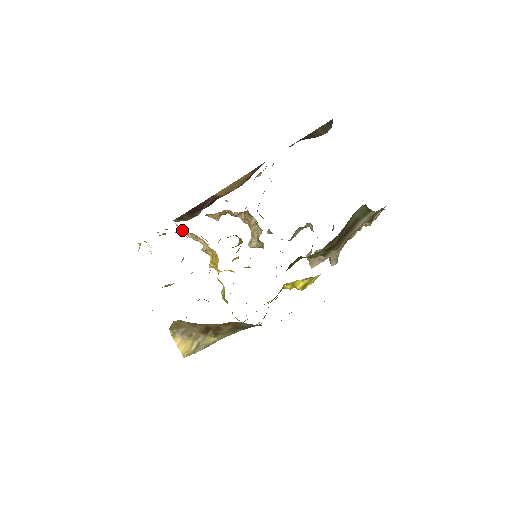
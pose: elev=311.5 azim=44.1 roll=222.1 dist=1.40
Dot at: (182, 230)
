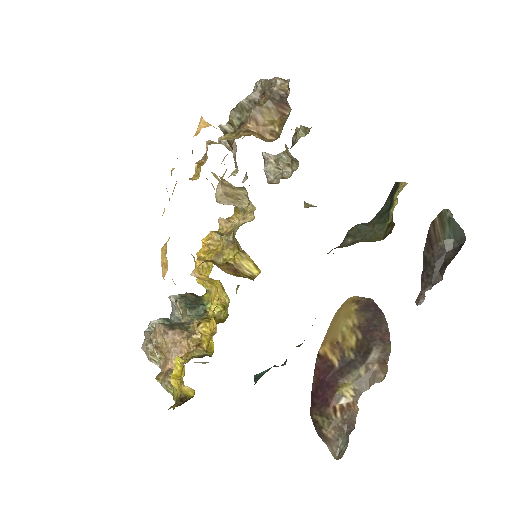
Dot at: occluded
